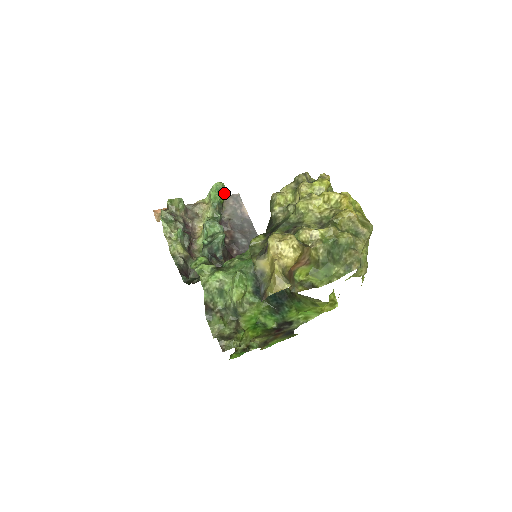
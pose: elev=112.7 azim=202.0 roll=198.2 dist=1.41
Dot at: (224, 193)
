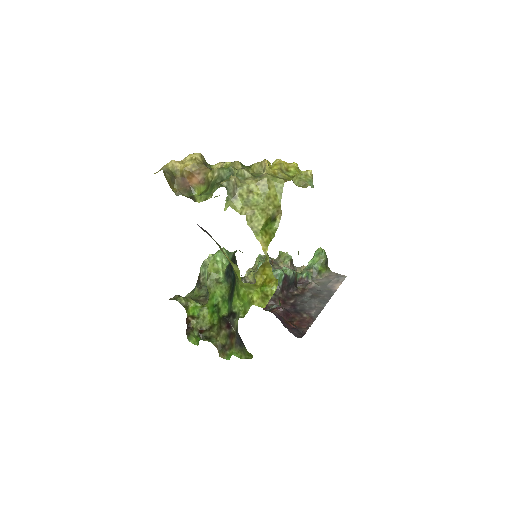
Dot at: (324, 261)
